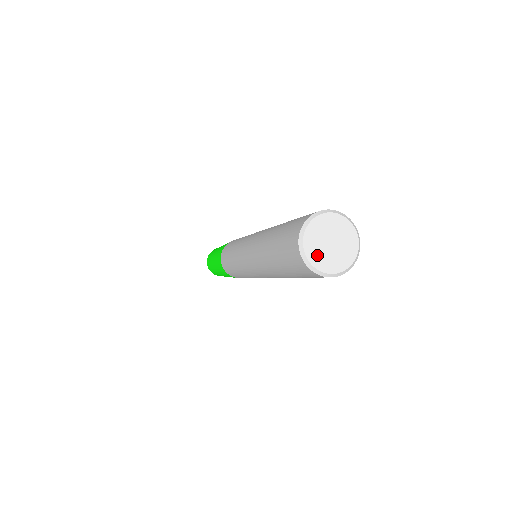
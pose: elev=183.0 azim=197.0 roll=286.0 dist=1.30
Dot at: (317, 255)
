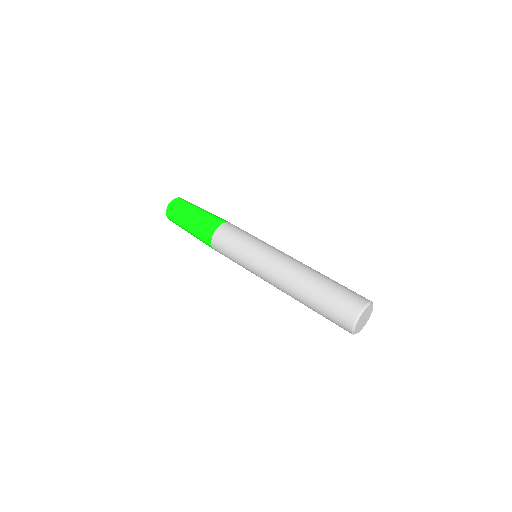
Dot at: (359, 323)
